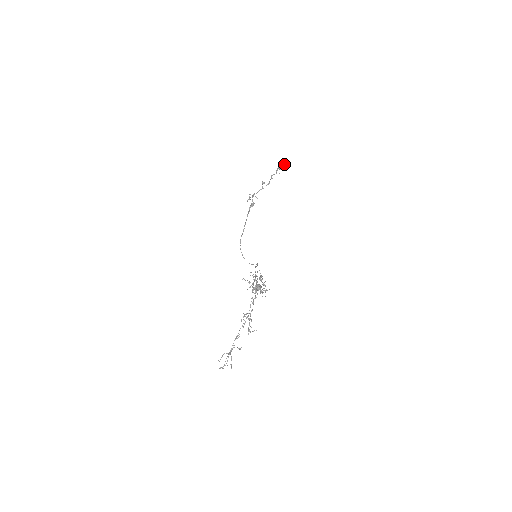
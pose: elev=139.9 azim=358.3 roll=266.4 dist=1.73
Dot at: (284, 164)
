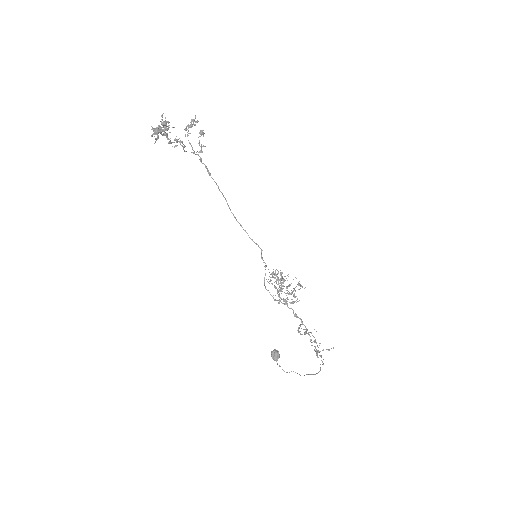
Dot at: (160, 131)
